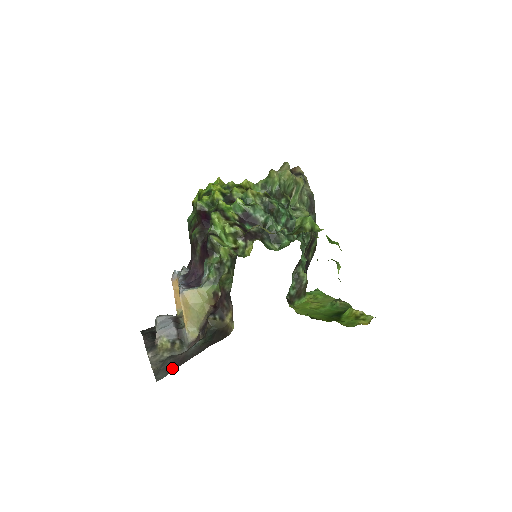
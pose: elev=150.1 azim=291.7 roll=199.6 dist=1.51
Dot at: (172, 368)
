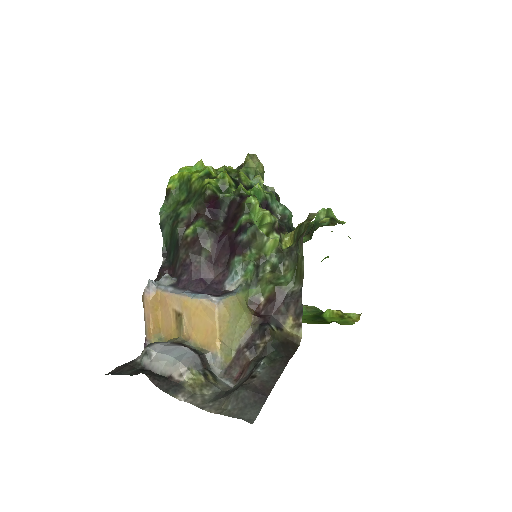
Dot at: (260, 401)
